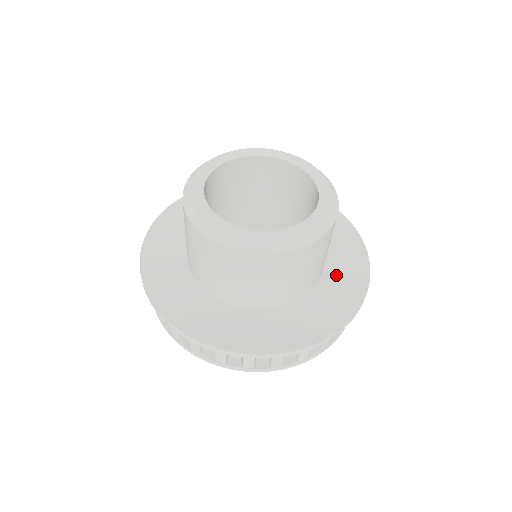
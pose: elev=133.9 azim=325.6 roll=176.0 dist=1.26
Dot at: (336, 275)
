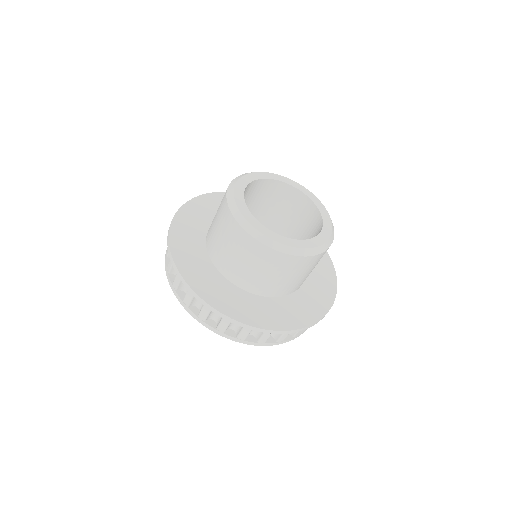
Dot at: (309, 293)
